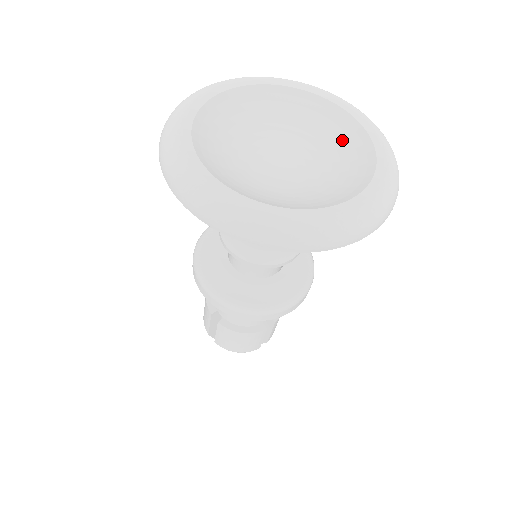
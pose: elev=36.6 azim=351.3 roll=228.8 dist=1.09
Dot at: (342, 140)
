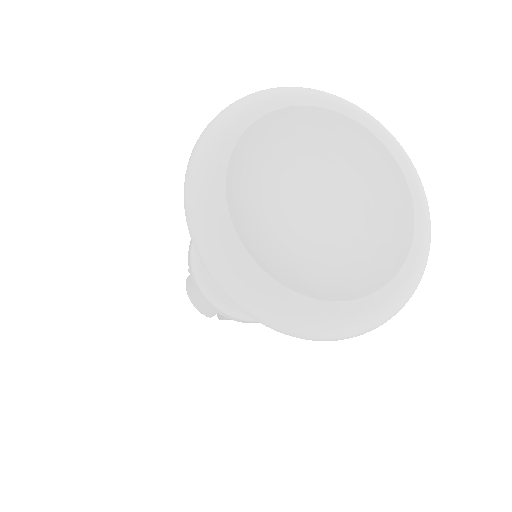
Dot at: (348, 149)
